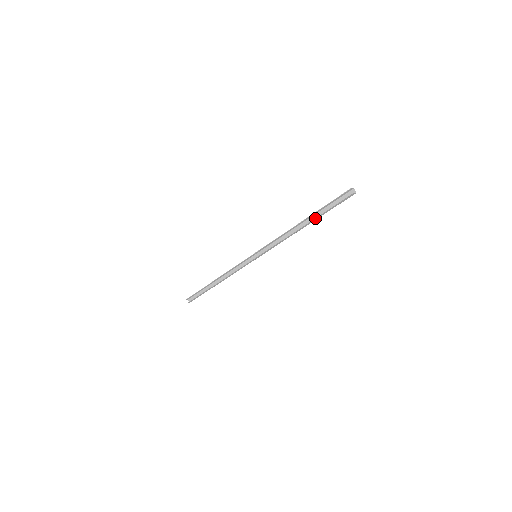
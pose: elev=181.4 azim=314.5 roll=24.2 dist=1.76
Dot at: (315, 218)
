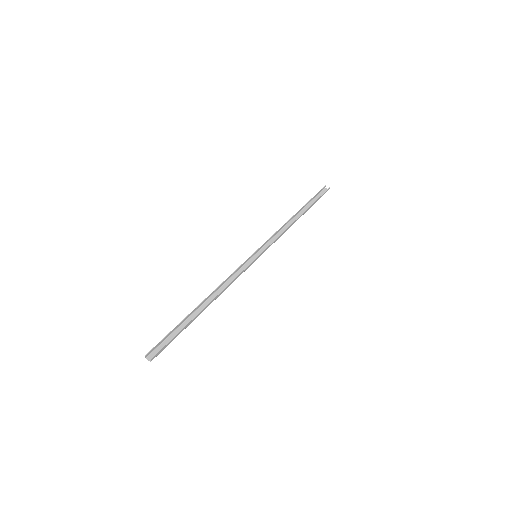
Dot at: (308, 208)
